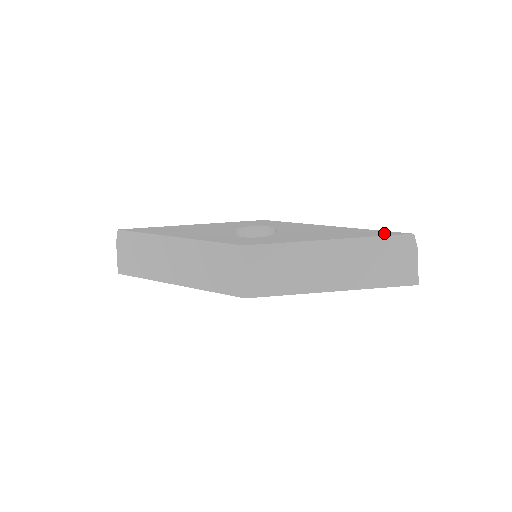
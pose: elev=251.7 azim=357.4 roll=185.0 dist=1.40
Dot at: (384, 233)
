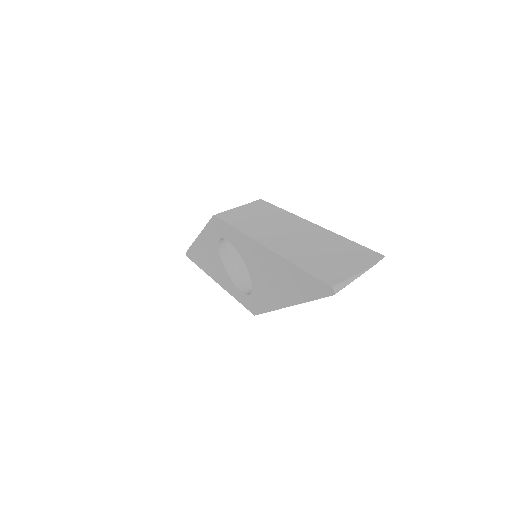
Dot at: occluded
